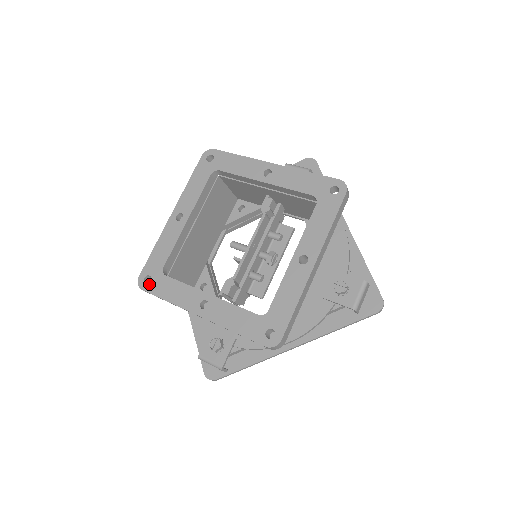
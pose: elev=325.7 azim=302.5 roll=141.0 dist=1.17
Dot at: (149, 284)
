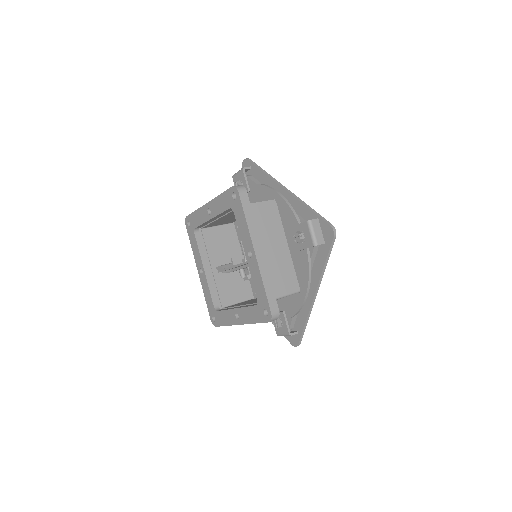
Dot at: (188, 227)
